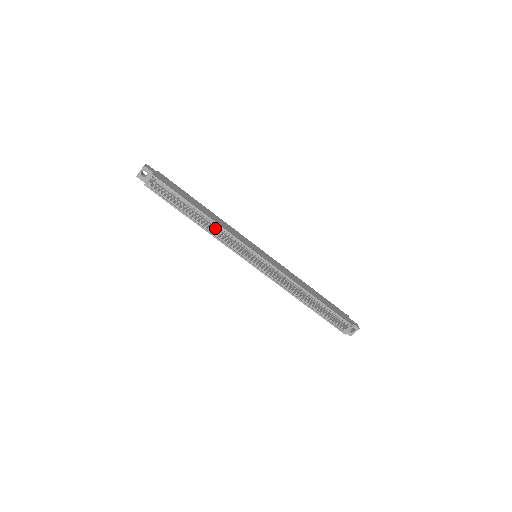
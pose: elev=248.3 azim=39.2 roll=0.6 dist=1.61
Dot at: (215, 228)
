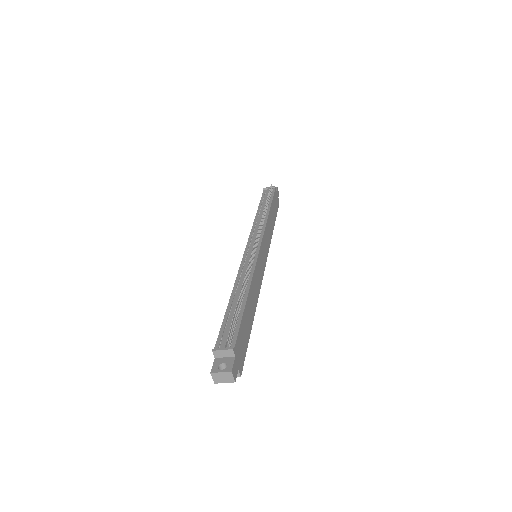
Dot at: occluded
